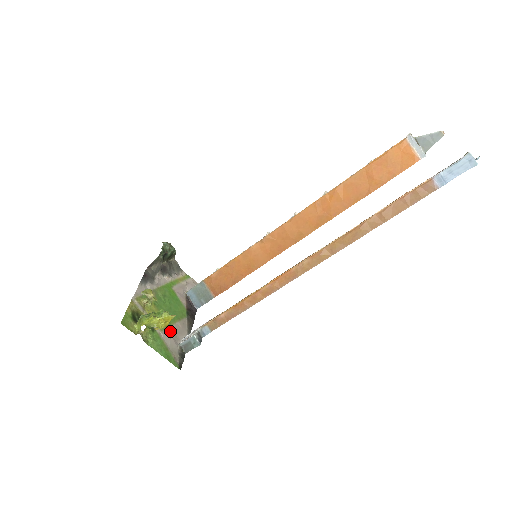
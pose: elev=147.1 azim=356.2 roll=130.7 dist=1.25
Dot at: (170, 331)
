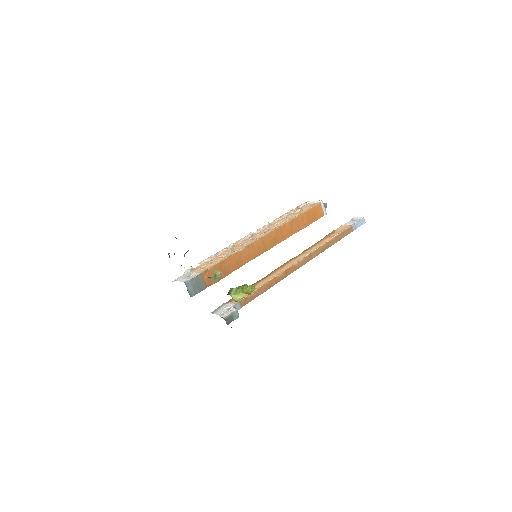
Dot at: occluded
